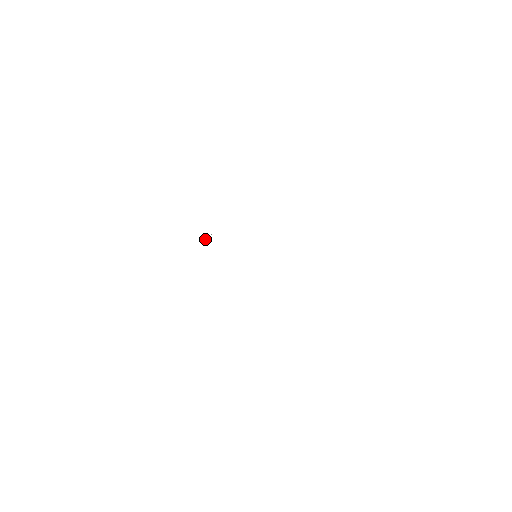
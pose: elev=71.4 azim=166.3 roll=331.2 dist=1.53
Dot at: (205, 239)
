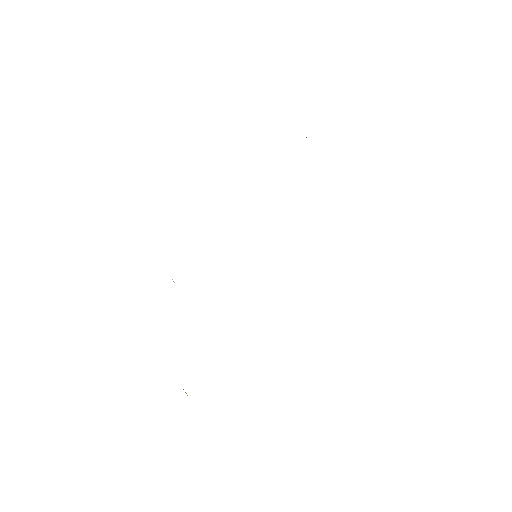
Dot at: occluded
